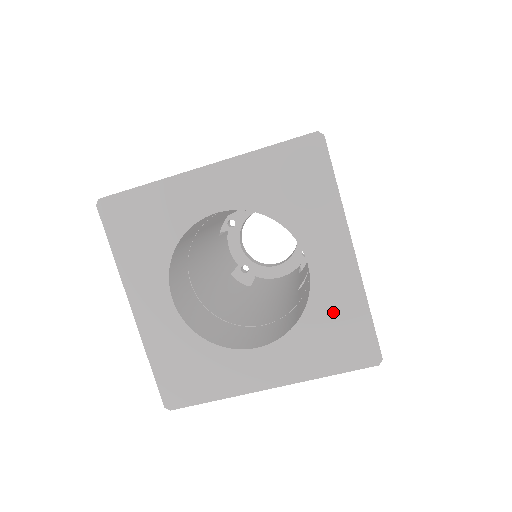
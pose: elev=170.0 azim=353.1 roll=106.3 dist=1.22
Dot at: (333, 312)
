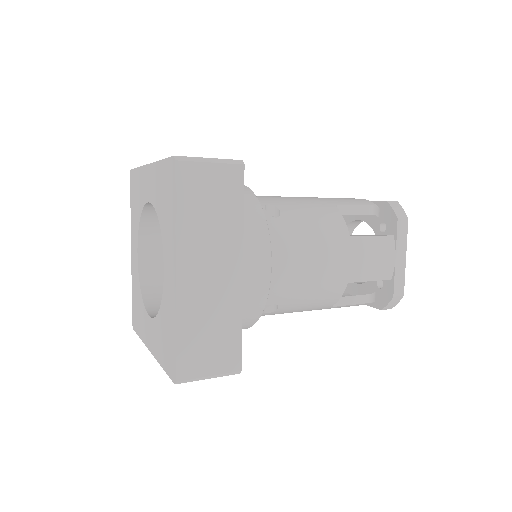
Dot at: (167, 318)
